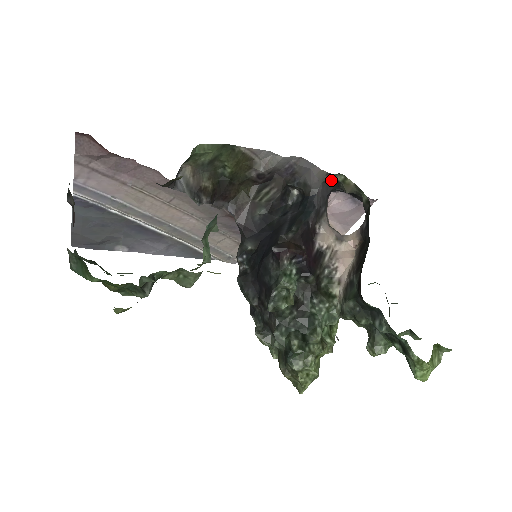
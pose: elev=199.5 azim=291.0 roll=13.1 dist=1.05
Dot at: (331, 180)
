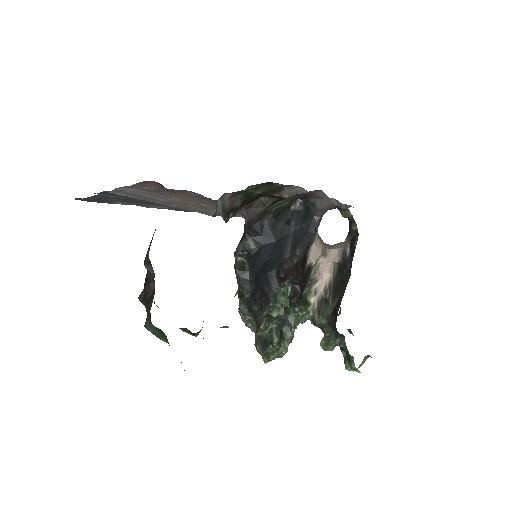
Dot at: occluded
